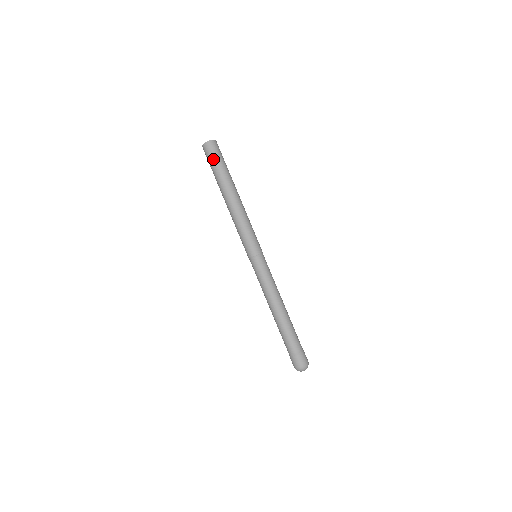
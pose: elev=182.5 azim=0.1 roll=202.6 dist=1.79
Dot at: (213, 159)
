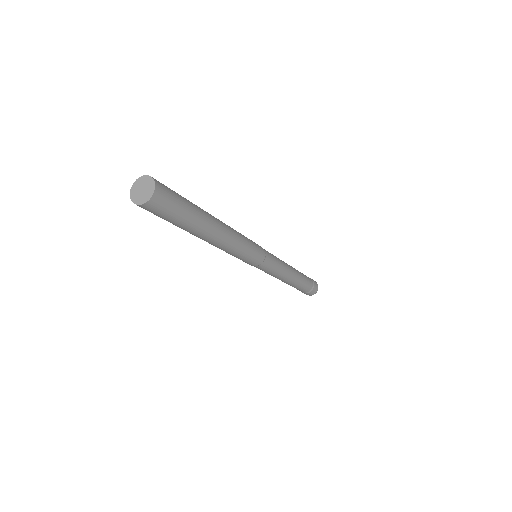
Dot at: (169, 216)
